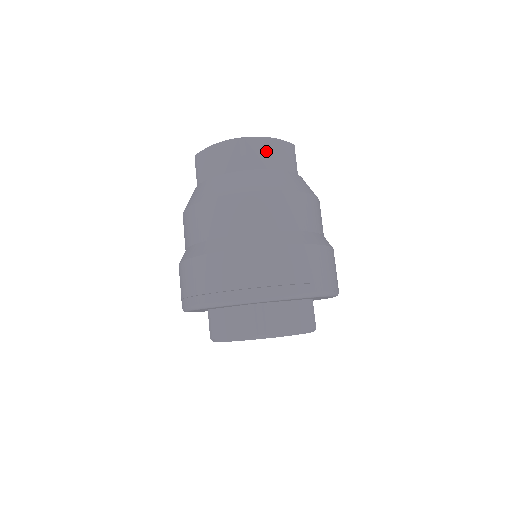
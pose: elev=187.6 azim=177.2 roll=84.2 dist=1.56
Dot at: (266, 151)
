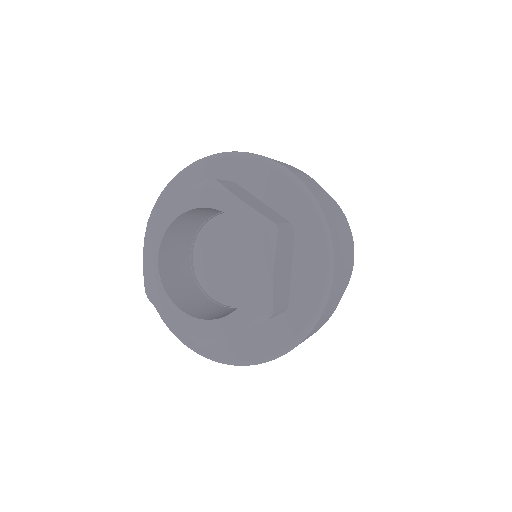
Dot at: occluded
